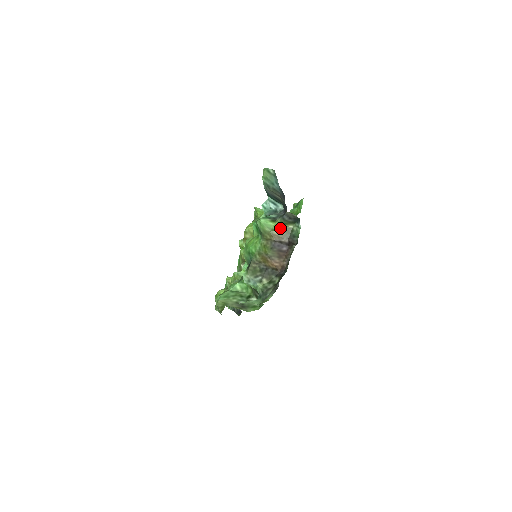
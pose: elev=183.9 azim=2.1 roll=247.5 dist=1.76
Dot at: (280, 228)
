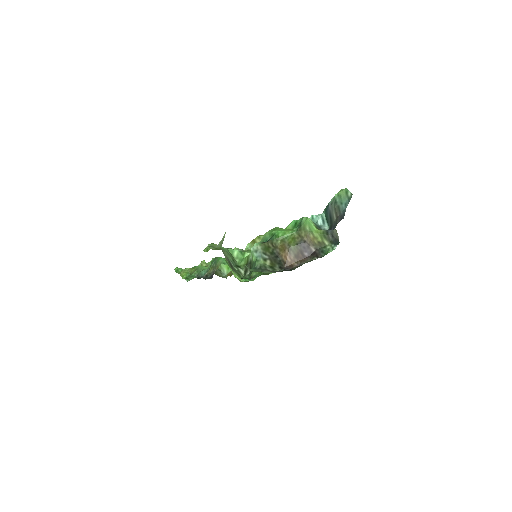
Dot at: (318, 236)
